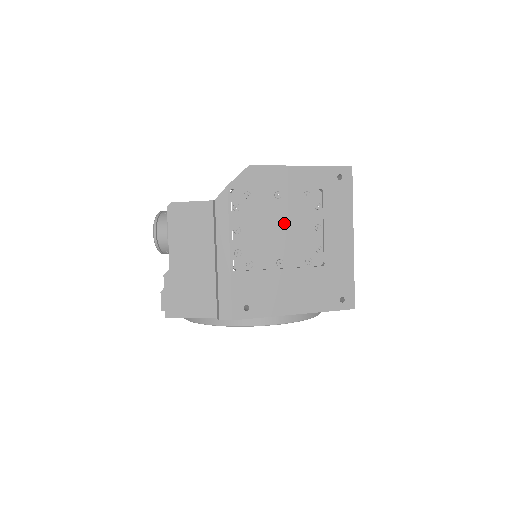
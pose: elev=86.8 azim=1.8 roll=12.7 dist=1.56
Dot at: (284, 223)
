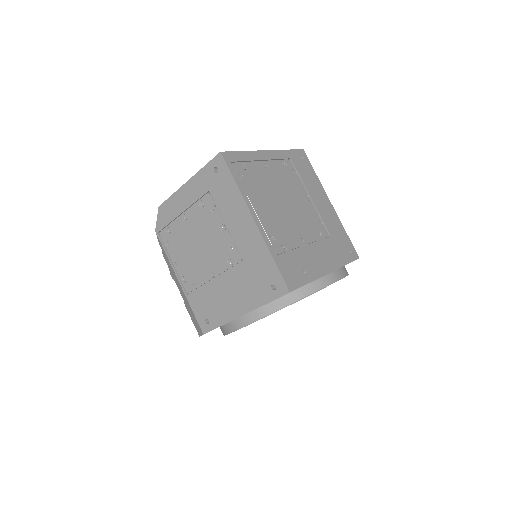
Dot at: (199, 239)
